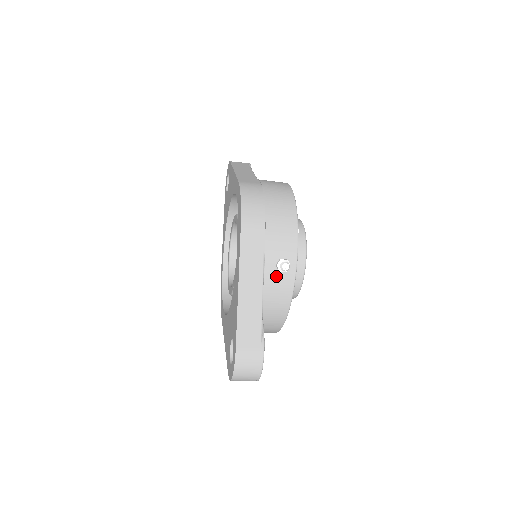
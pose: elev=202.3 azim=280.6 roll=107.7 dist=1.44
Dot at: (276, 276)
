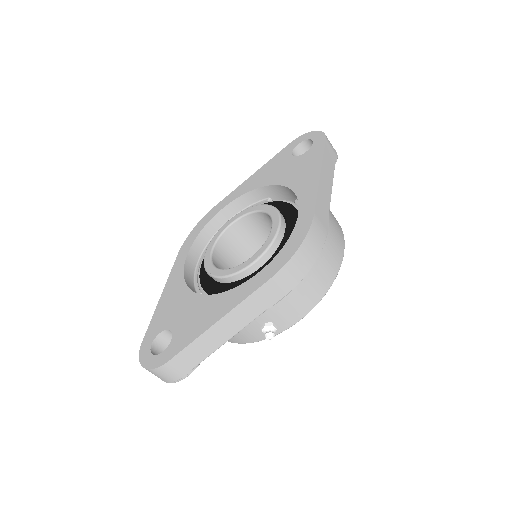
Dot at: (255, 328)
